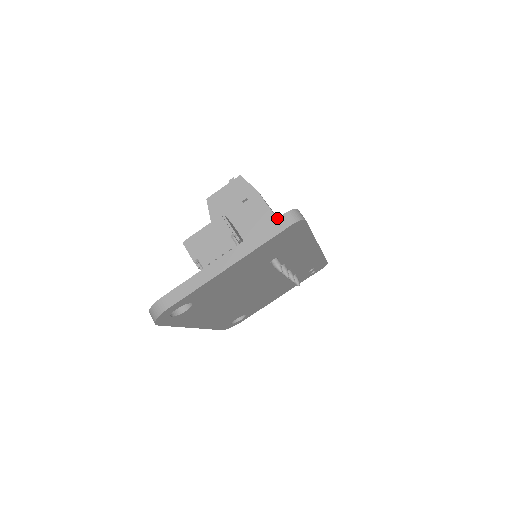
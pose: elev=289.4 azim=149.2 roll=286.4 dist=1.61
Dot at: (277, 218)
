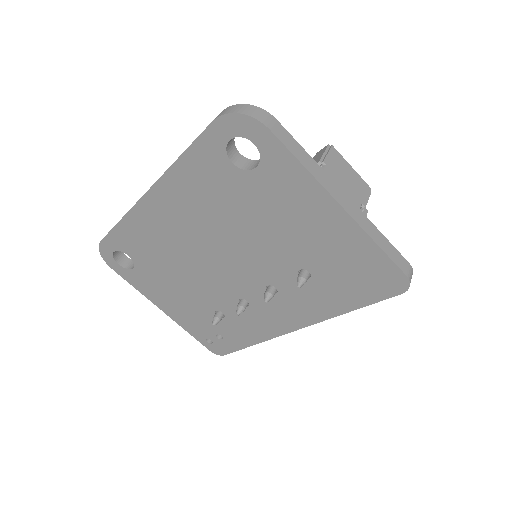
Dot at: occluded
